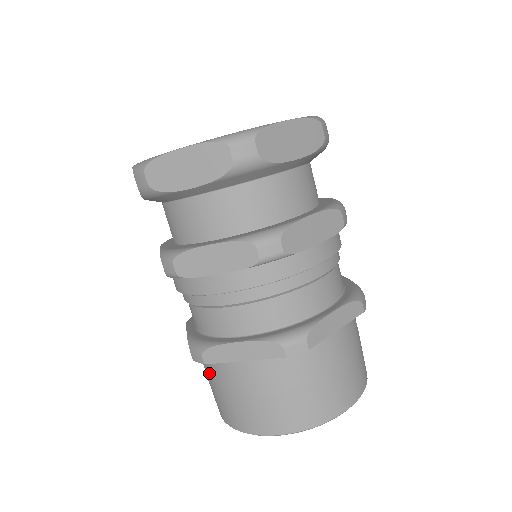
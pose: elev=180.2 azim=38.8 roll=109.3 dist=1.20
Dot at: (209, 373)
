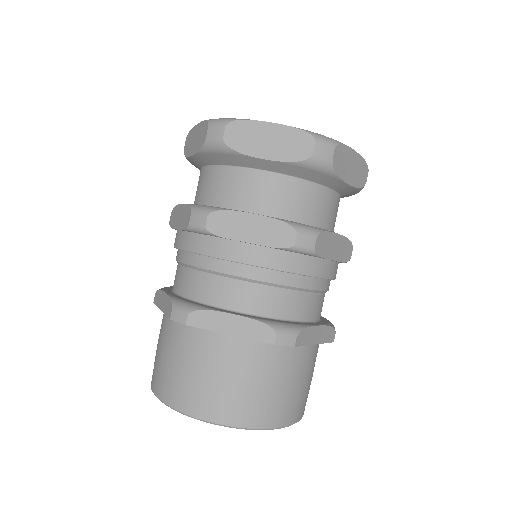
Dot at: occluded
